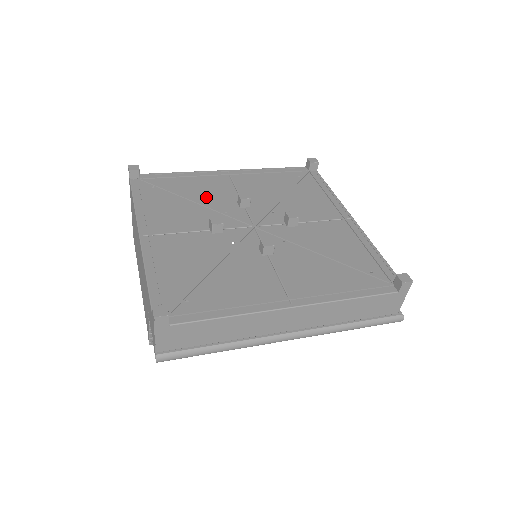
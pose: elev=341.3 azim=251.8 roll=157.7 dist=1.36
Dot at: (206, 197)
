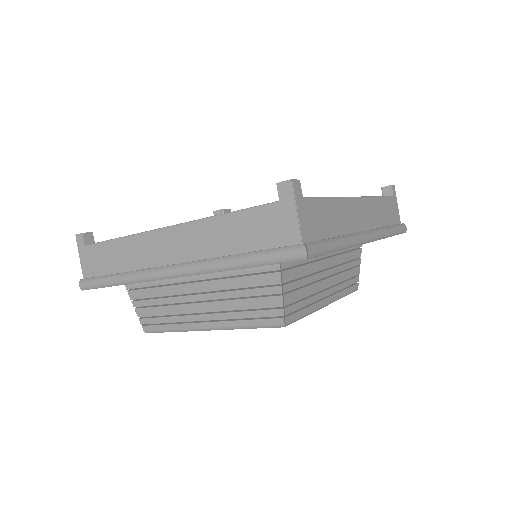
Dot at: occluded
